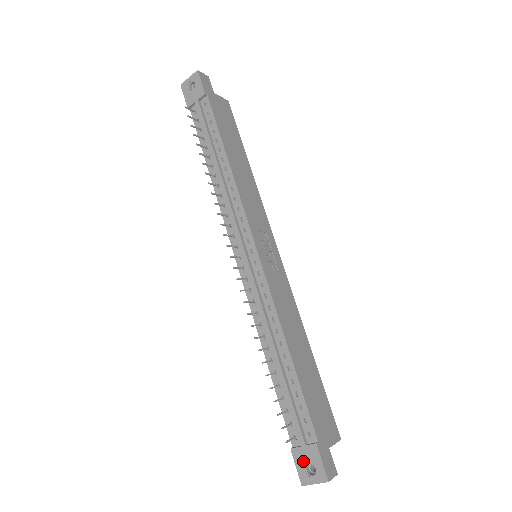
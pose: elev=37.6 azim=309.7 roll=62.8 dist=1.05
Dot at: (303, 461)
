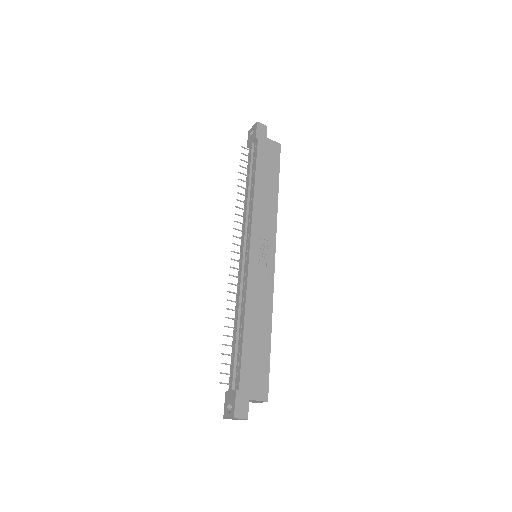
Dot at: (228, 401)
